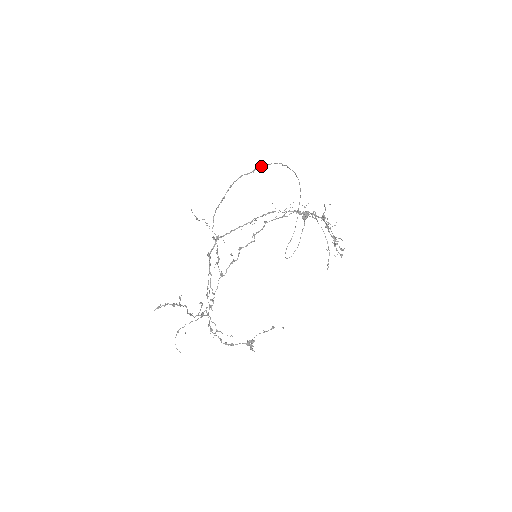
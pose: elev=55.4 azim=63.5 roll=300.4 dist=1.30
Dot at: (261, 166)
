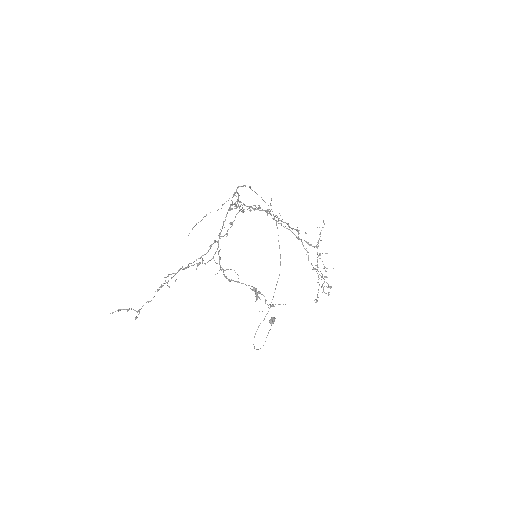
Dot at: occluded
